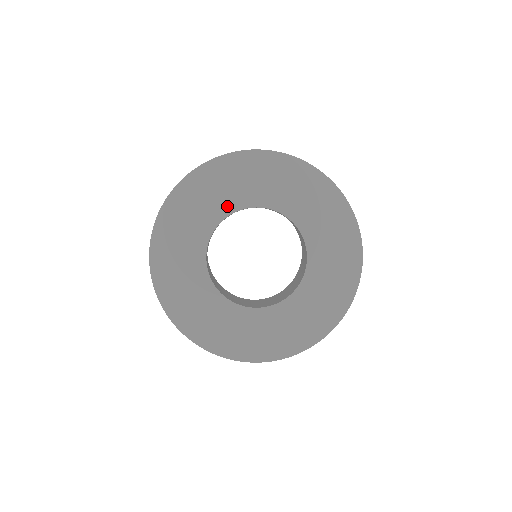
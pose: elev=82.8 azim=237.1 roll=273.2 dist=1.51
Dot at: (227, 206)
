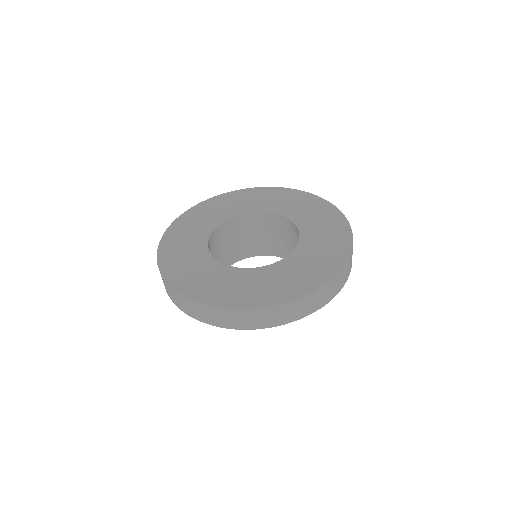
Dot at: (270, 208)
